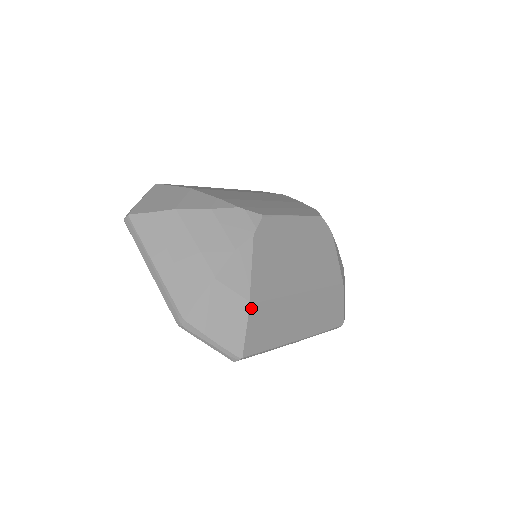
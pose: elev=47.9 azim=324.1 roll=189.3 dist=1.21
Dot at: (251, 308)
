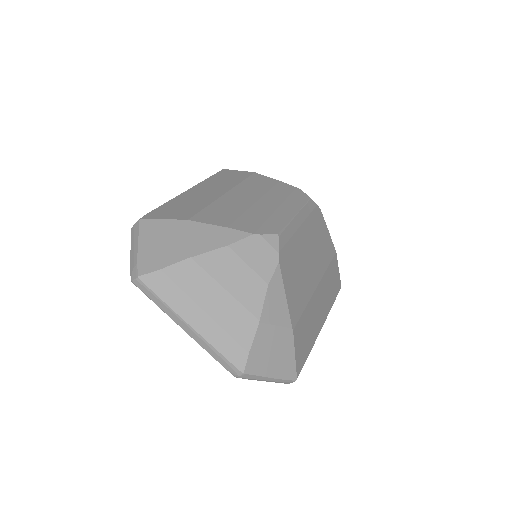
Dot at: (294, 333)
